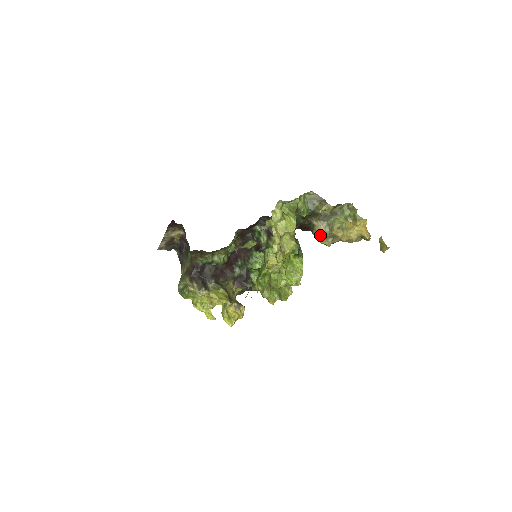
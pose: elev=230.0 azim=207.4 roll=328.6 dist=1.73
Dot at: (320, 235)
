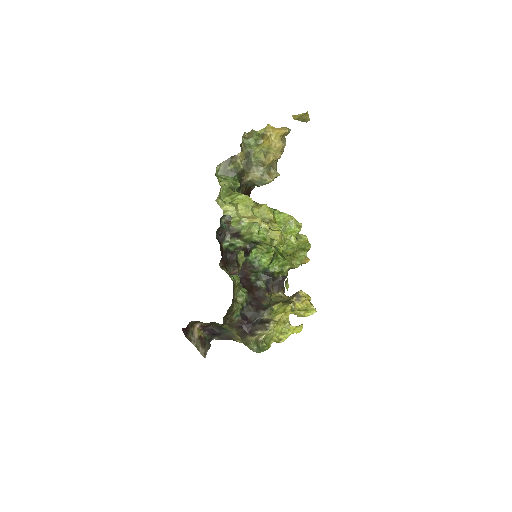
Dot at: (264, 179)
